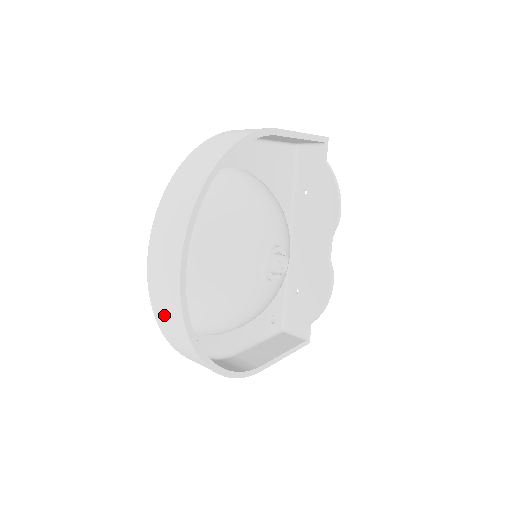
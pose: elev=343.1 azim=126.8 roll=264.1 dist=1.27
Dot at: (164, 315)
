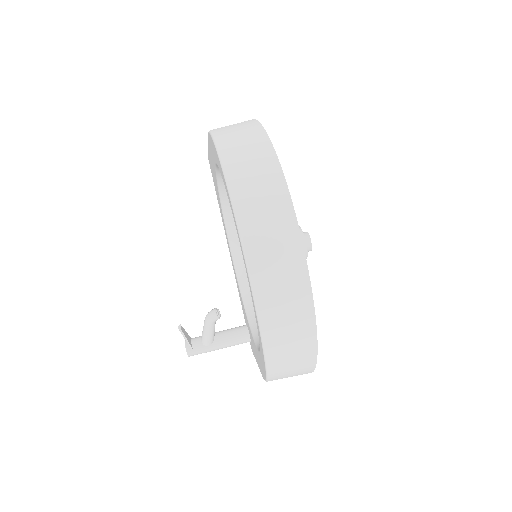
Dot at: (279, 310)
